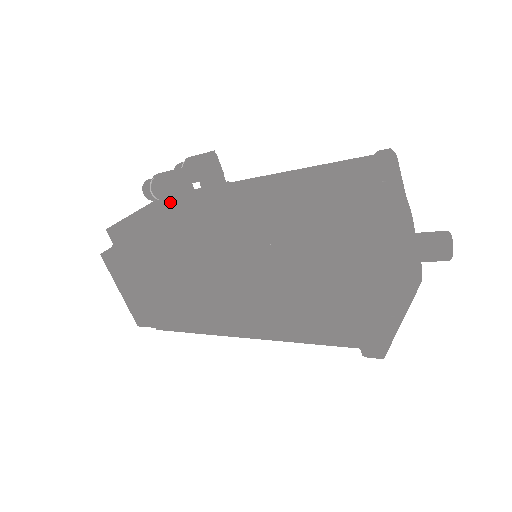
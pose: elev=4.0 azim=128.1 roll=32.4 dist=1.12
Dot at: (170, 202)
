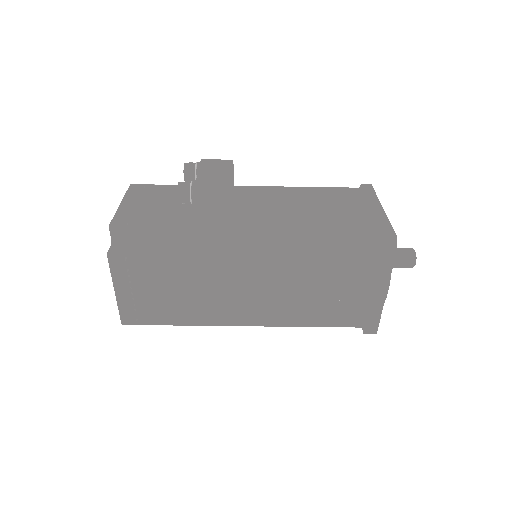
Dot at: (211, 209)
